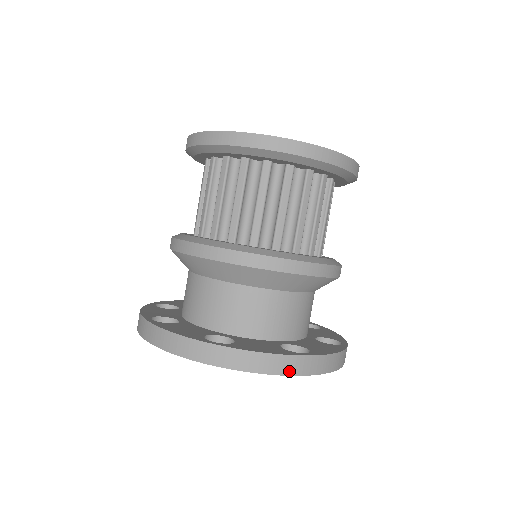
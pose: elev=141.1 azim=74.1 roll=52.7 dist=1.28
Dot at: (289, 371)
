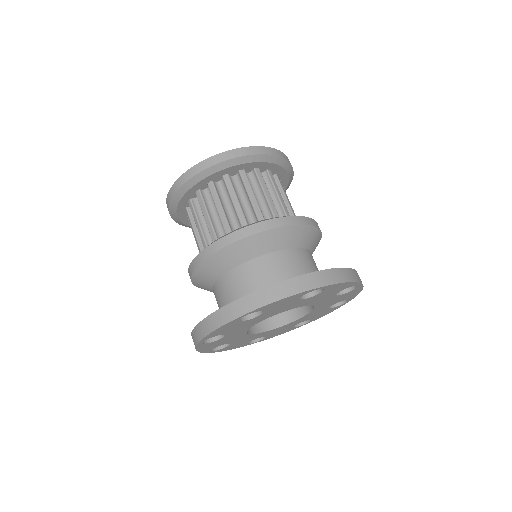
Dot at: (356, 279)
